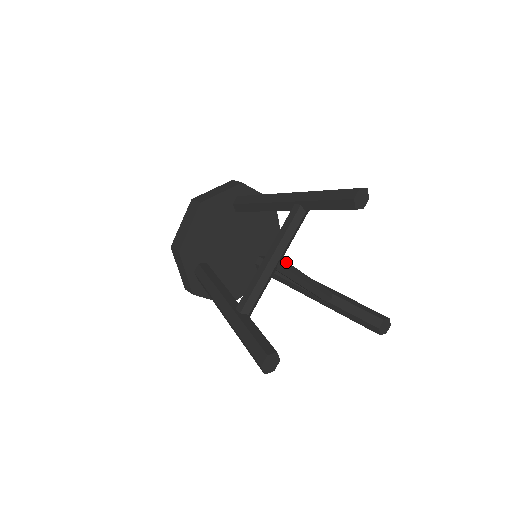
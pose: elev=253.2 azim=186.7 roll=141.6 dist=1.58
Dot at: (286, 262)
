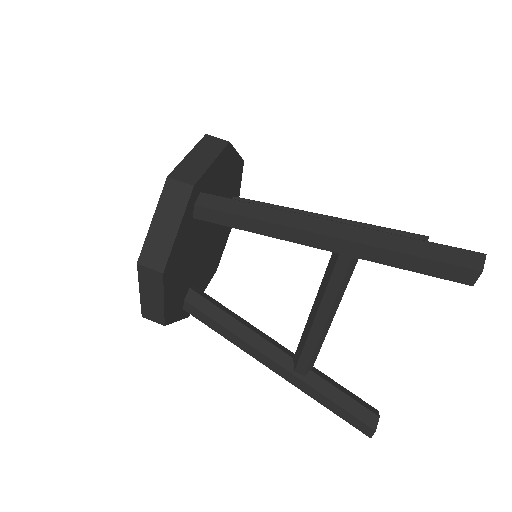
Dot at: occluded
